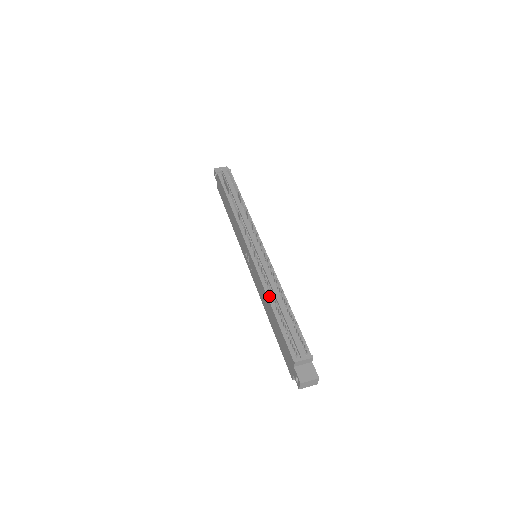
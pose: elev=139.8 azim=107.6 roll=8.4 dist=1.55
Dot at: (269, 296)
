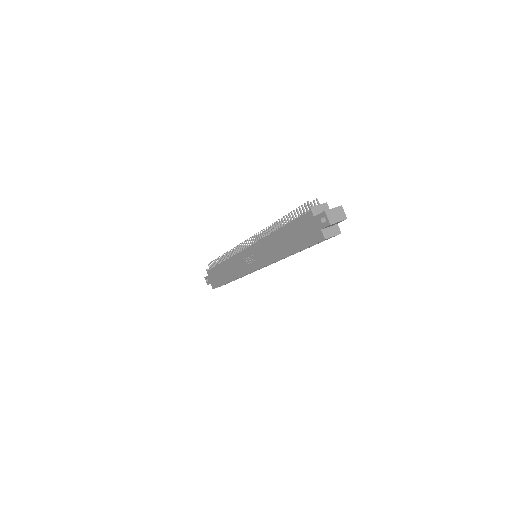
Dot at: (272, 233)
